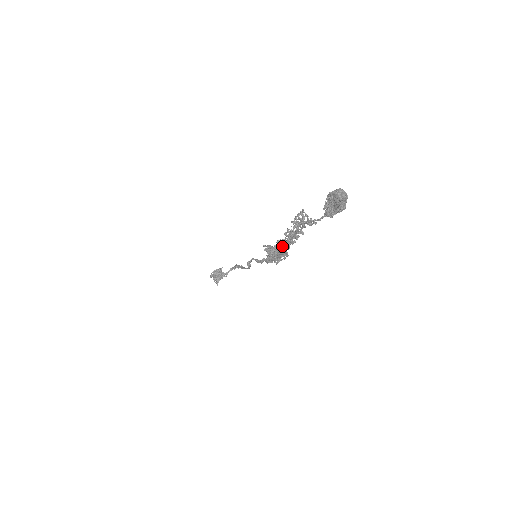
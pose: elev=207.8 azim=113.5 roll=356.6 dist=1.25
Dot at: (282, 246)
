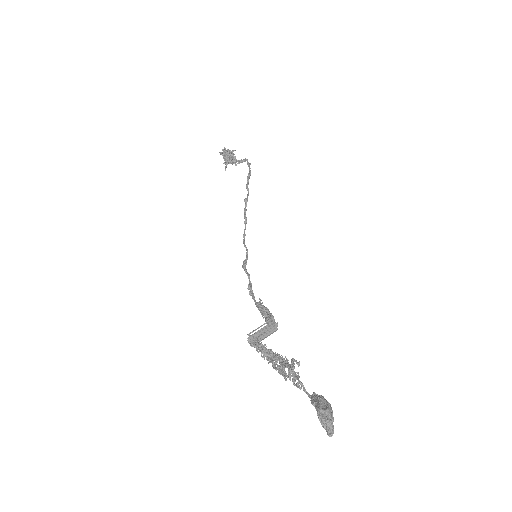
Dot at: (264, 359)
